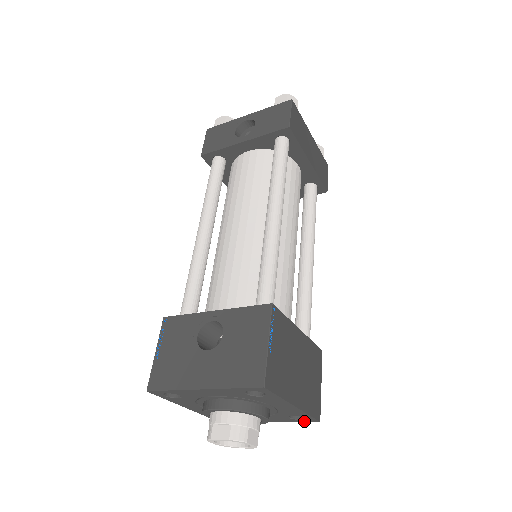
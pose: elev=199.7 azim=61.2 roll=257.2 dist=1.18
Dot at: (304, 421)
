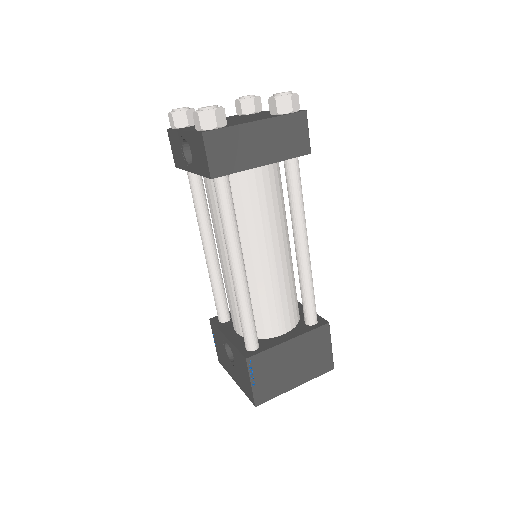
Dot at: occluded
